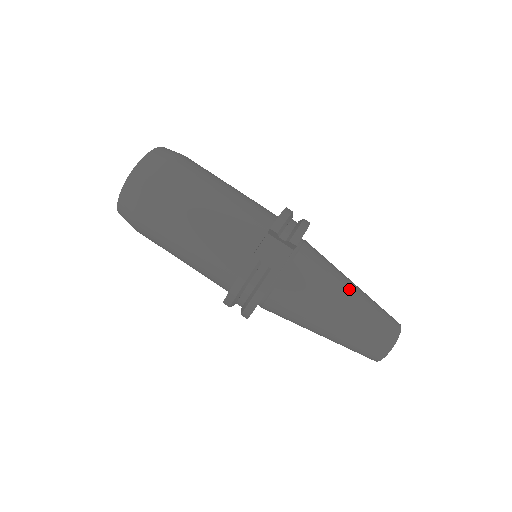
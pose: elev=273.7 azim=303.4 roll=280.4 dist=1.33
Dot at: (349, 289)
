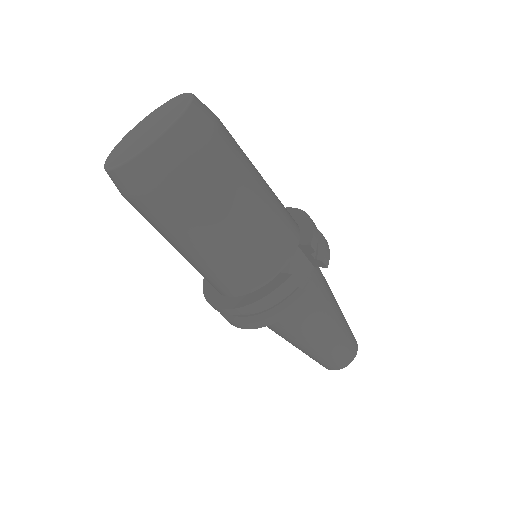
Dot at: (337, 307)
